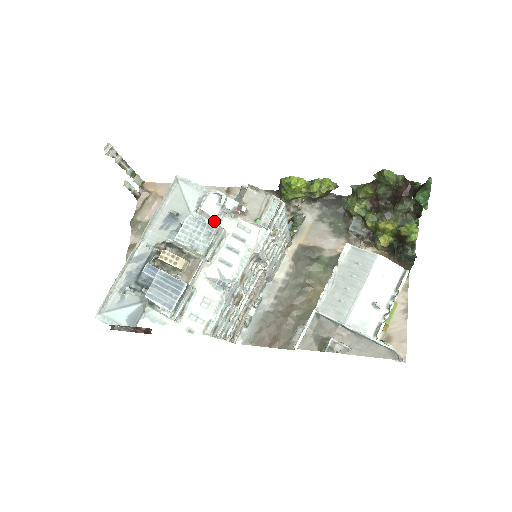
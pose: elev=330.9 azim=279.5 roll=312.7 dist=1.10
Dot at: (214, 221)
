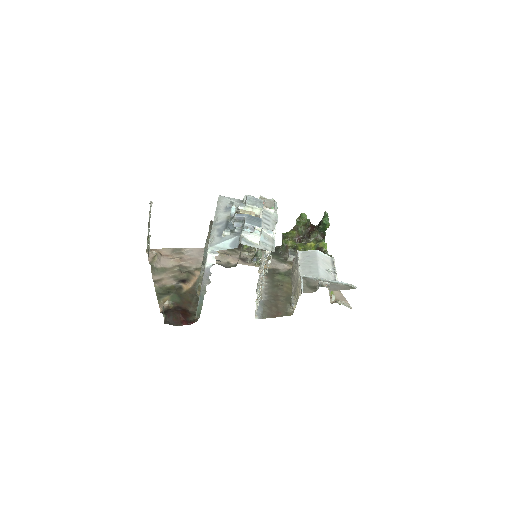
Dot at: occluded
